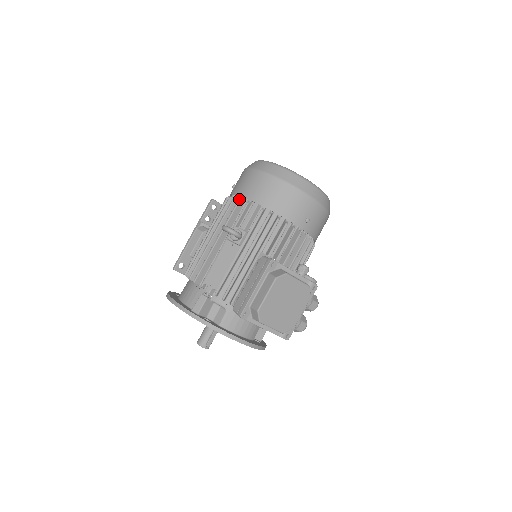
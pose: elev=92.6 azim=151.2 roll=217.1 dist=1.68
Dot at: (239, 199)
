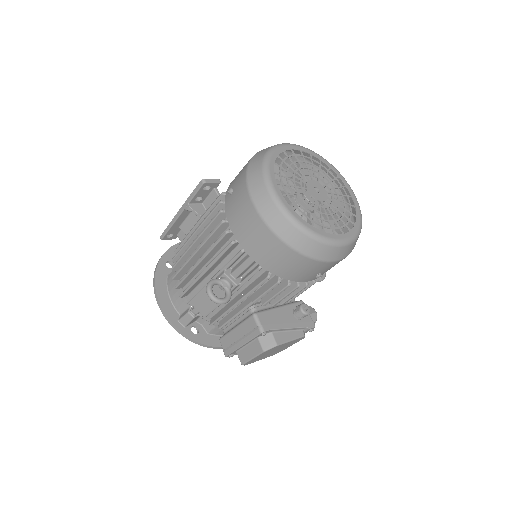
Dot at: (232, 242)
